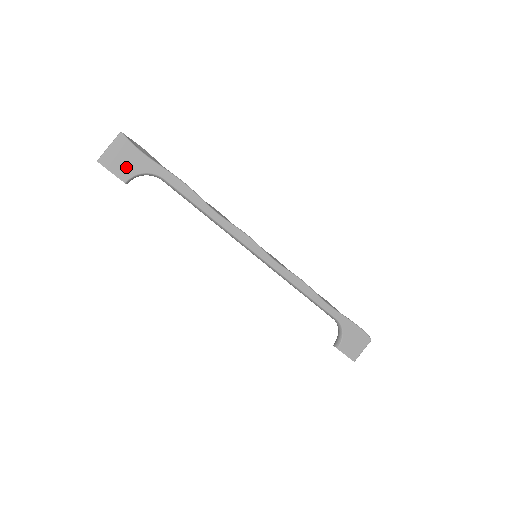
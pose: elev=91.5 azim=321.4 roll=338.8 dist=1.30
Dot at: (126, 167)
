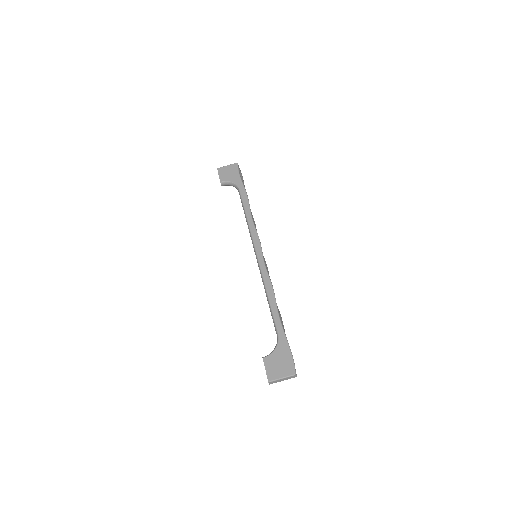
Dot at: (227, 176)
